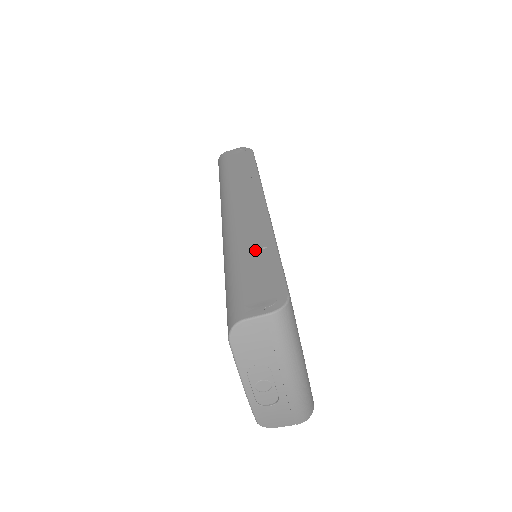
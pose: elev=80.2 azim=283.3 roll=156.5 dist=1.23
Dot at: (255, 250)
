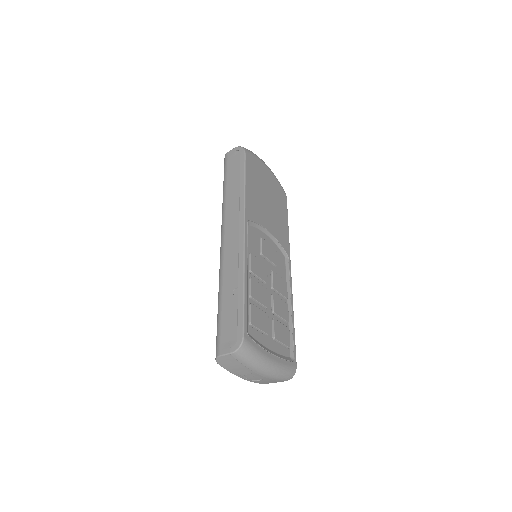
Dot at: (232, 290)
